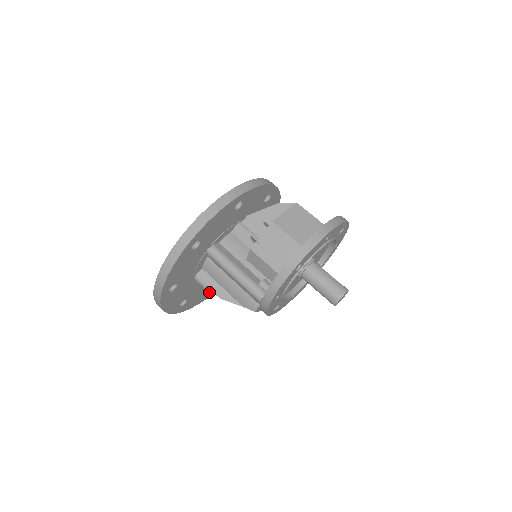
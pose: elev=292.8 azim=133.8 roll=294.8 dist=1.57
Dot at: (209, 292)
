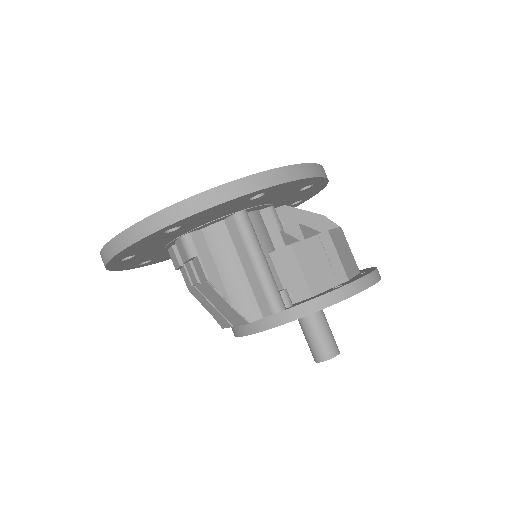
Dot at: (138, 264)
